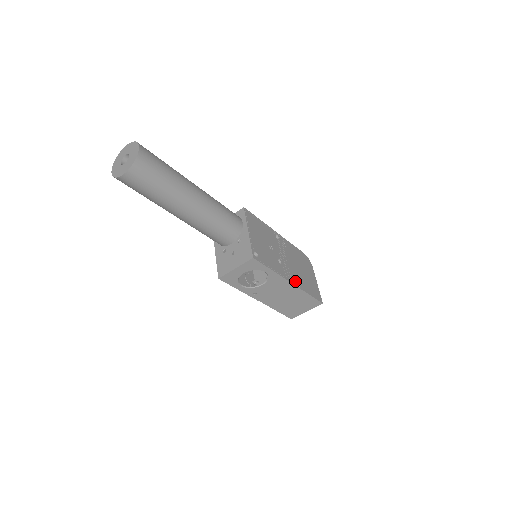
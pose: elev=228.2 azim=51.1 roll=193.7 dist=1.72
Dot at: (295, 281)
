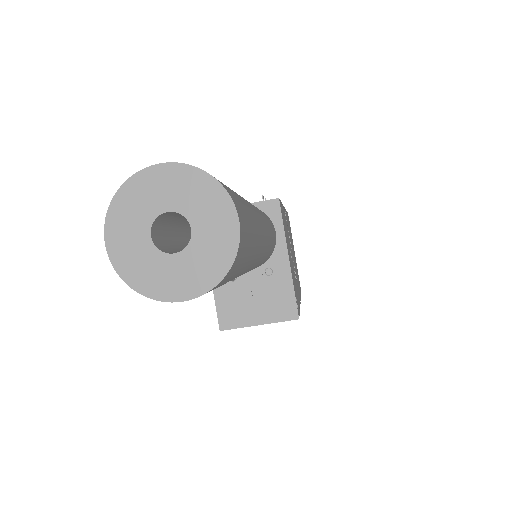
Dot at: occluded
